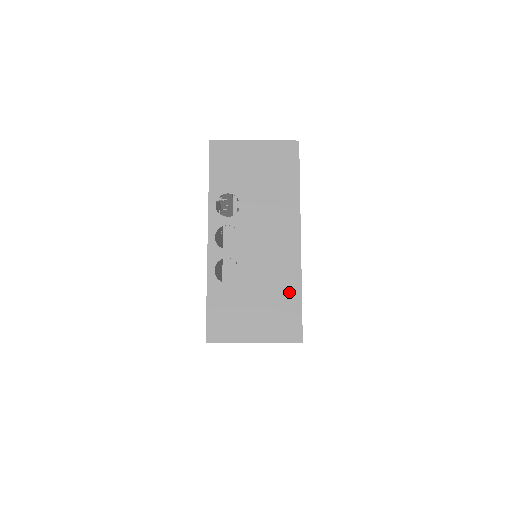
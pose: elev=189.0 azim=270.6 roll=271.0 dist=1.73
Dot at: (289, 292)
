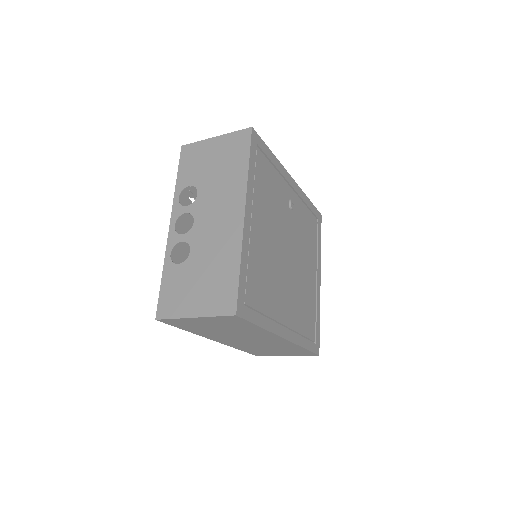
Dot at: (229, 266)
